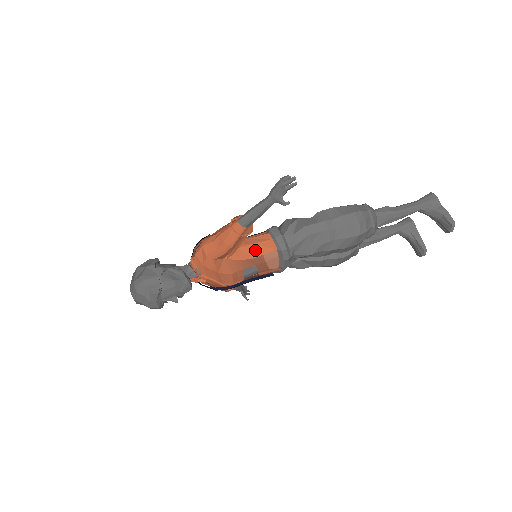
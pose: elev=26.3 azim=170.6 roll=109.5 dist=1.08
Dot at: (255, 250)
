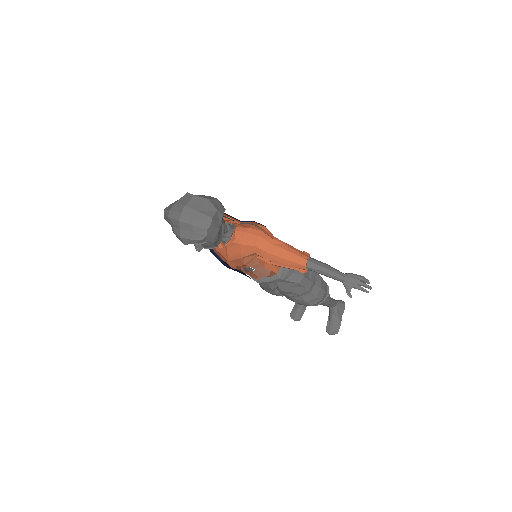
Dot at: occluded
